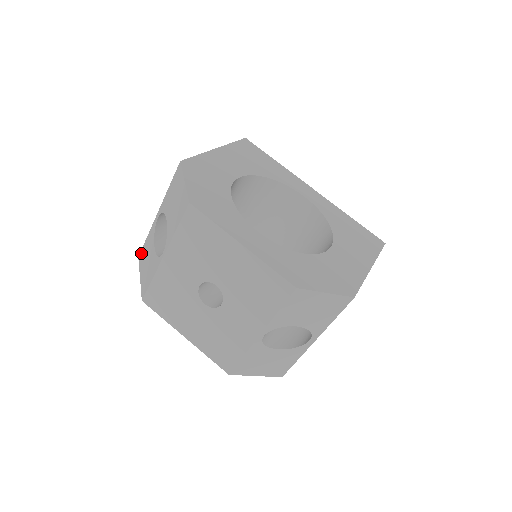
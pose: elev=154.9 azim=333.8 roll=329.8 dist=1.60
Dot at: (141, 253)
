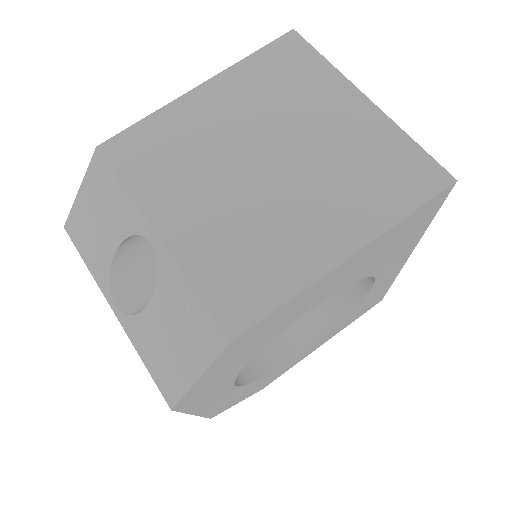
Dot at: (102, 166)
